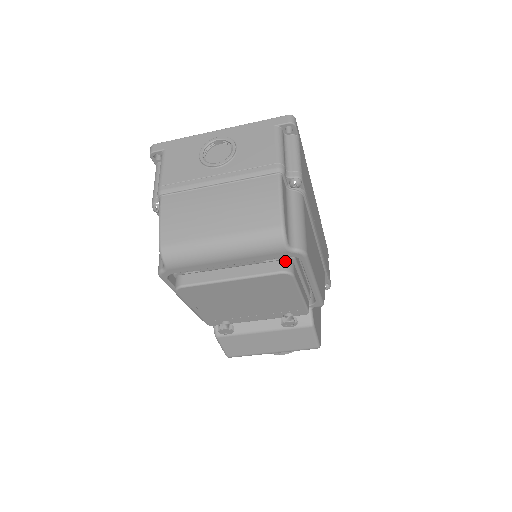
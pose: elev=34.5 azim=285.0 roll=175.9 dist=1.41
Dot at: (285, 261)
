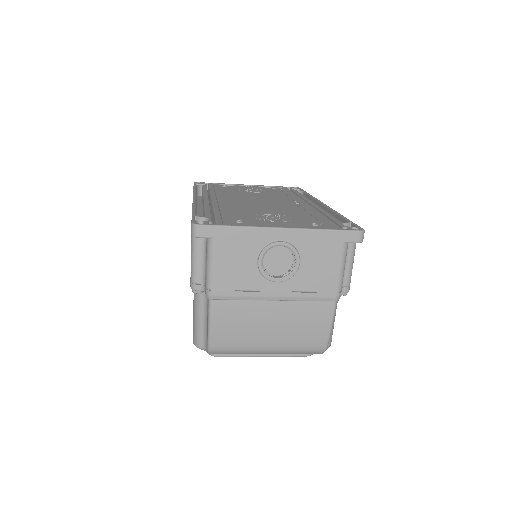
Dot at: occluded
